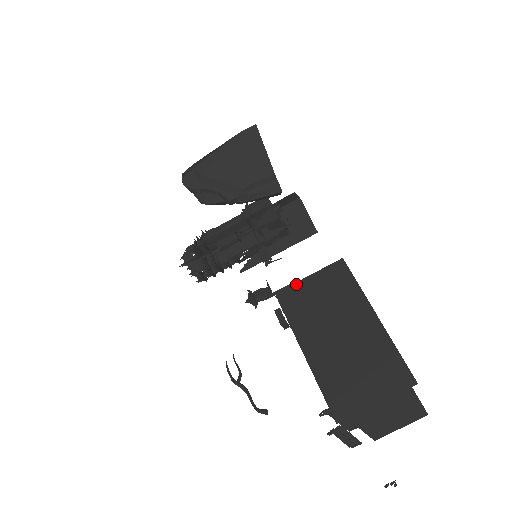
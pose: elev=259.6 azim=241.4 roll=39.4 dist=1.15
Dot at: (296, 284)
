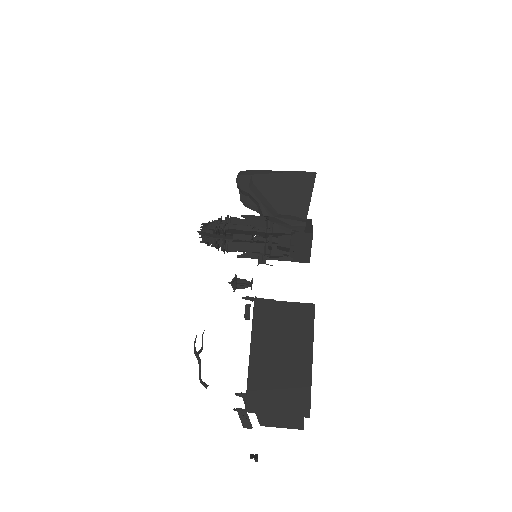
Dot at: (273, 302)
